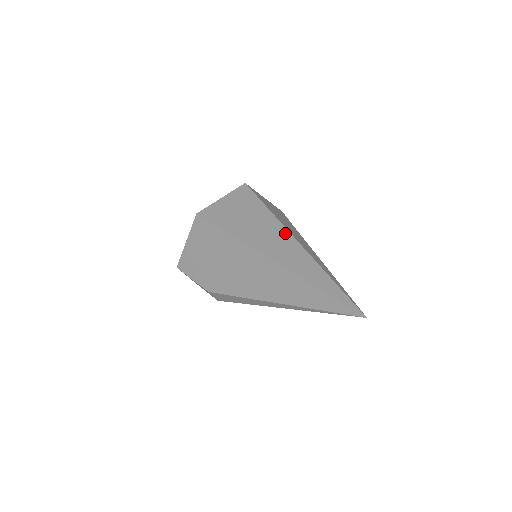
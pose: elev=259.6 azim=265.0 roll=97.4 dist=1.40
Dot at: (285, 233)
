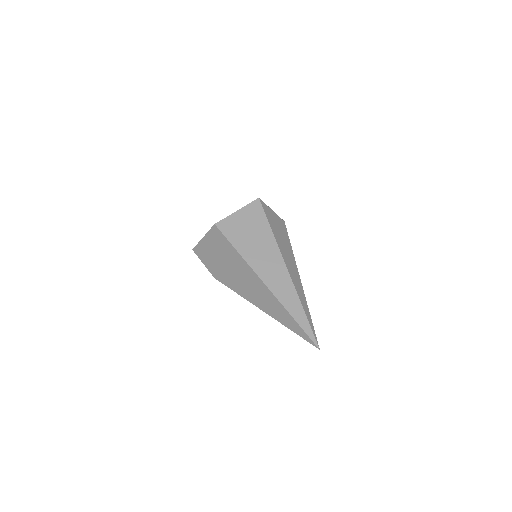
Dot at: (280, 260)
